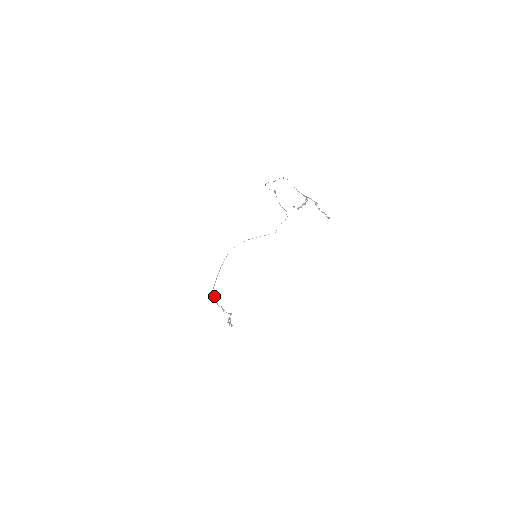
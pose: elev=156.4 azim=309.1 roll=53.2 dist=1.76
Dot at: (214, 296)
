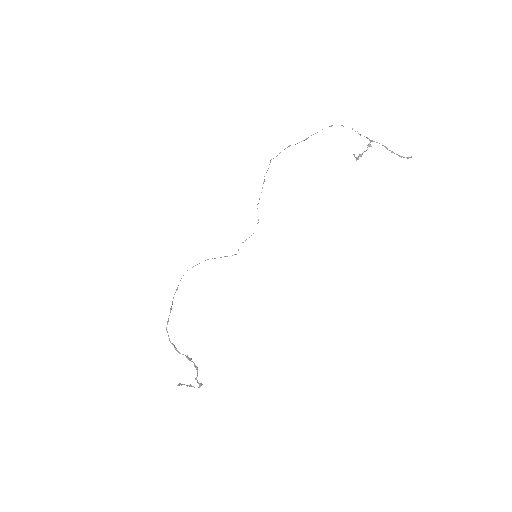
Dot at: (169, 339)
